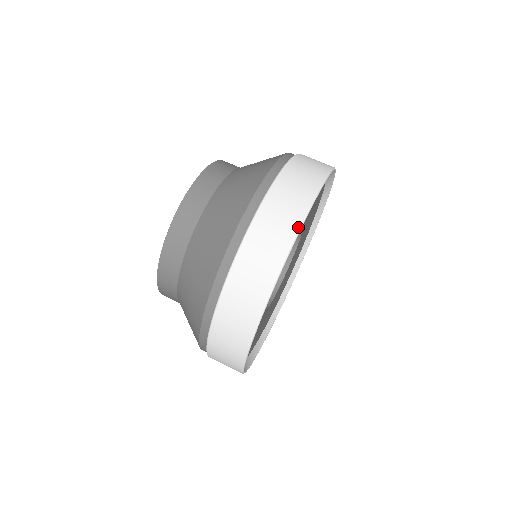
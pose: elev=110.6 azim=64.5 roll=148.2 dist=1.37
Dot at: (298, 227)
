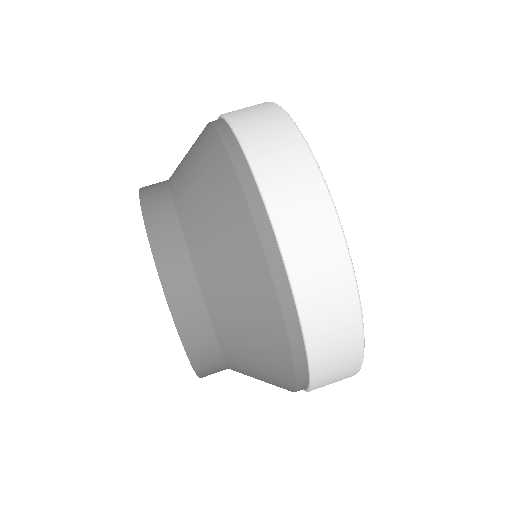
Dot at: (350, 271)
